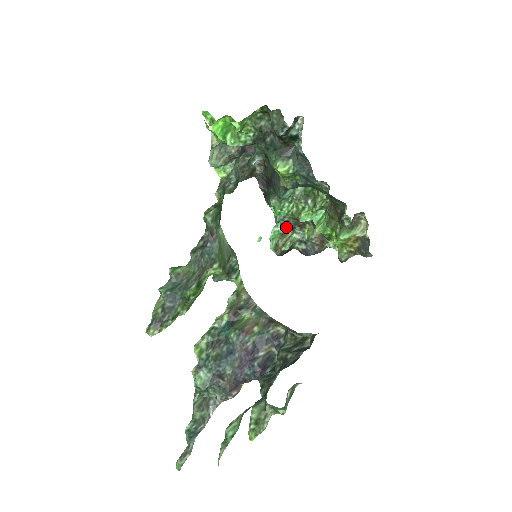
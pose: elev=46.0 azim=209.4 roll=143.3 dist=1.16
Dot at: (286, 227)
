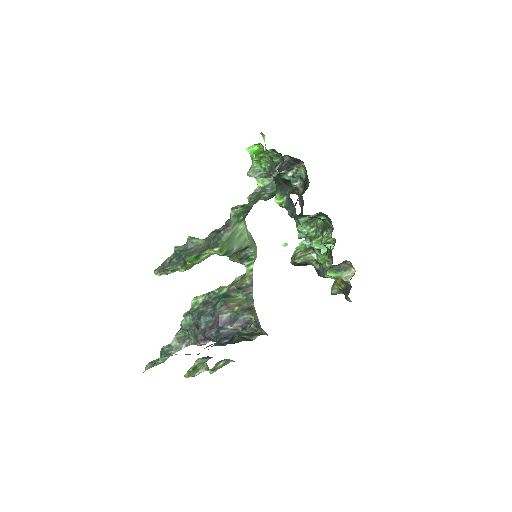
Dot at: occluded
